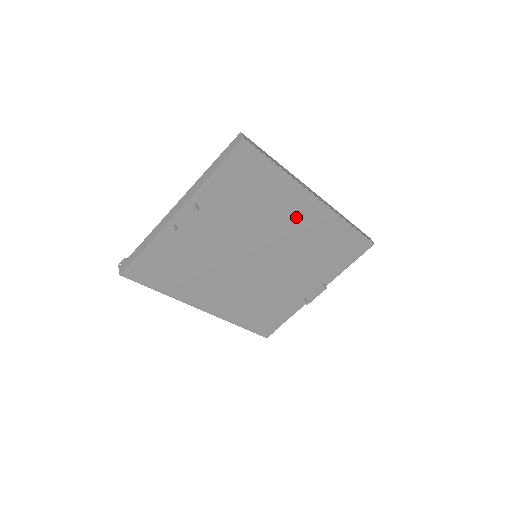
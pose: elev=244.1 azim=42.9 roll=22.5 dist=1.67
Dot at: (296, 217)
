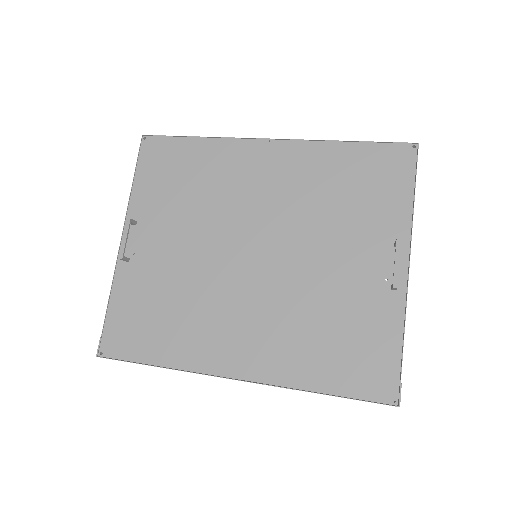
Dot at: (260, 174)
